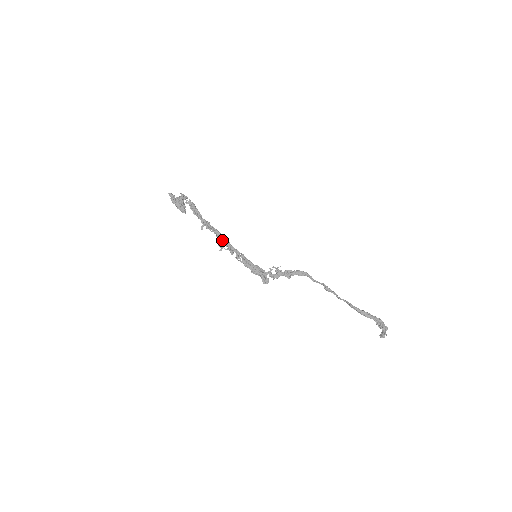
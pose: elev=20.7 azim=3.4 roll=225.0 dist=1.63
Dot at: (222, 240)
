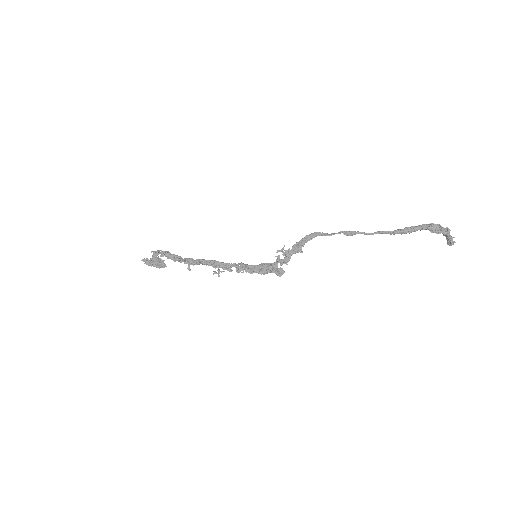
Dot at: (213, 265)
